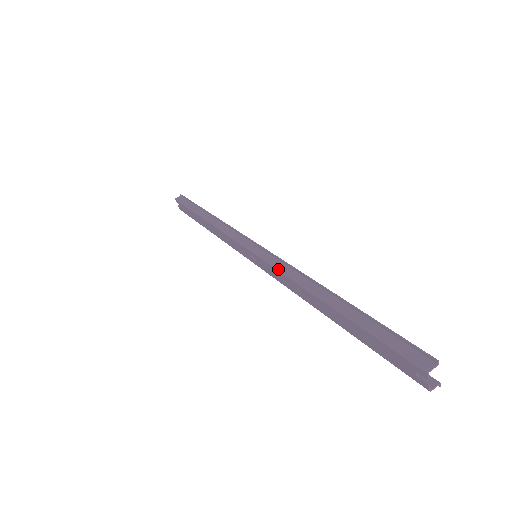
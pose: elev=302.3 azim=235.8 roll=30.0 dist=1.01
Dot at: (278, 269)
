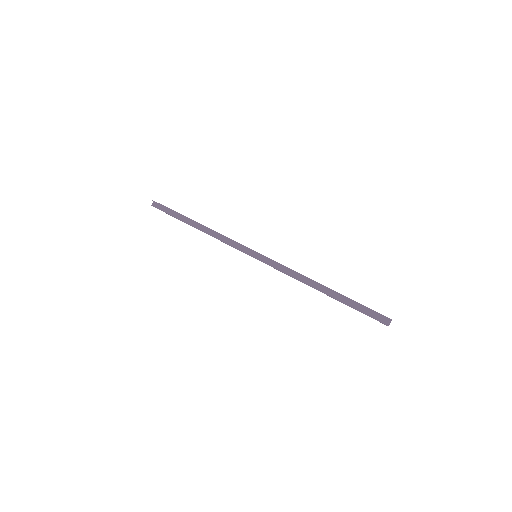
Dot at: (281, 271)
